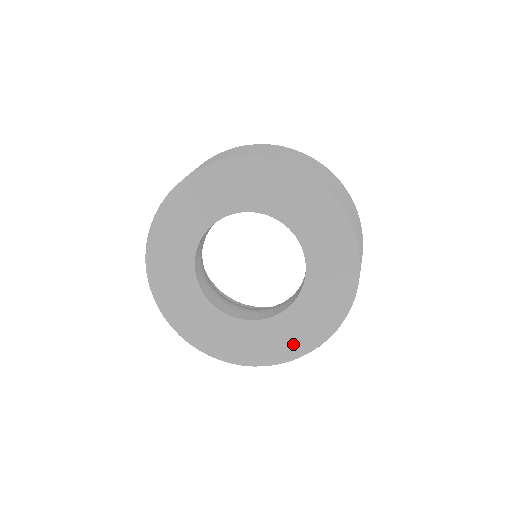
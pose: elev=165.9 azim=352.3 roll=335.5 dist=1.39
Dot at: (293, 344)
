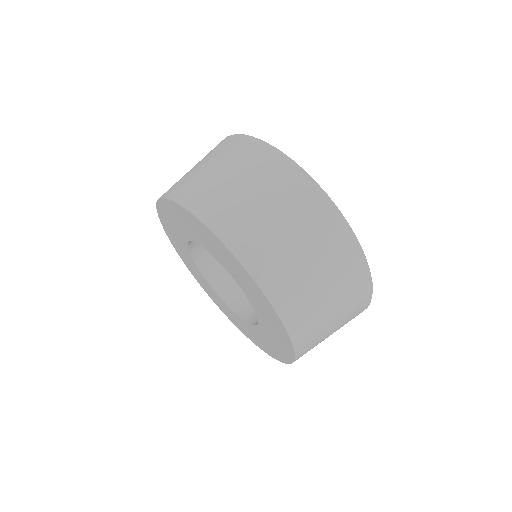
Dot at: (277, 352)
